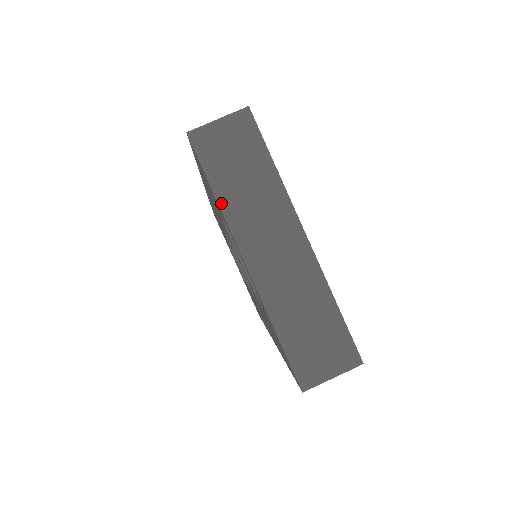
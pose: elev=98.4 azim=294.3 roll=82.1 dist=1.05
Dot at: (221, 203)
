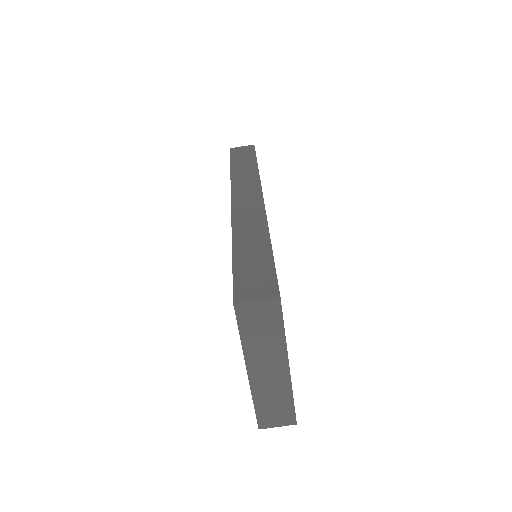
Dot at: (243, 344)
